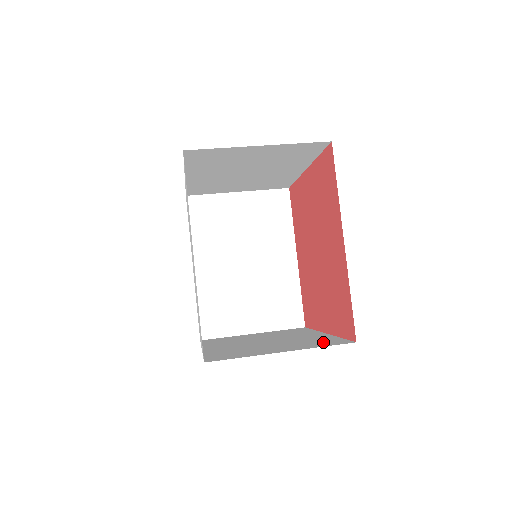
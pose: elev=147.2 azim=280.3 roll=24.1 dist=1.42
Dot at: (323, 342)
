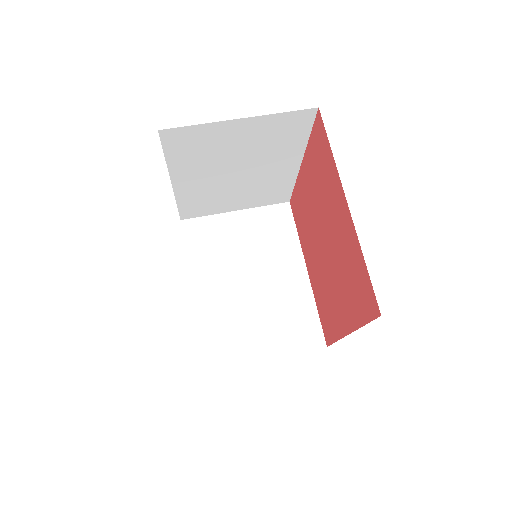
Dot at: (302, 329)
